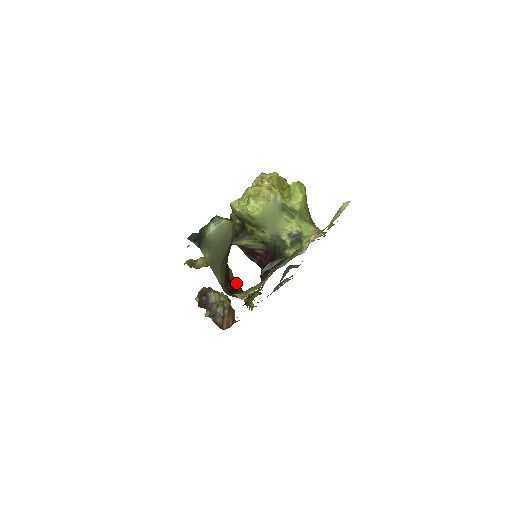
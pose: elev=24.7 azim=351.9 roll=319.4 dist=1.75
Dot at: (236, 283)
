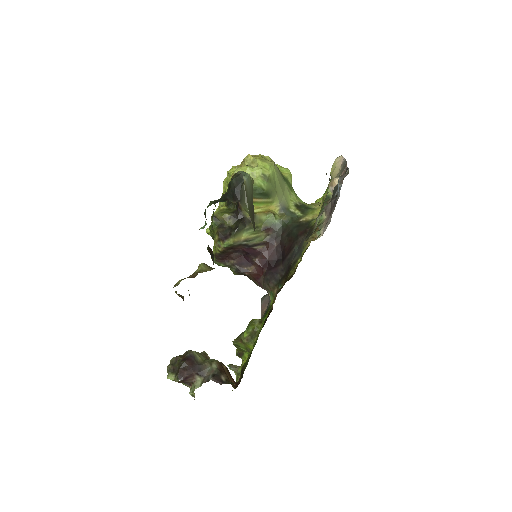
Dot at: occluded
